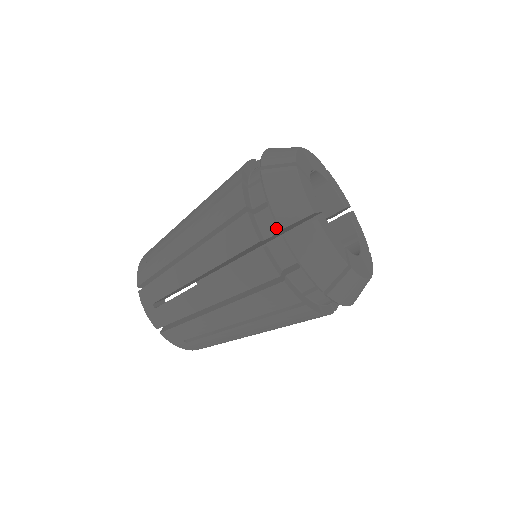
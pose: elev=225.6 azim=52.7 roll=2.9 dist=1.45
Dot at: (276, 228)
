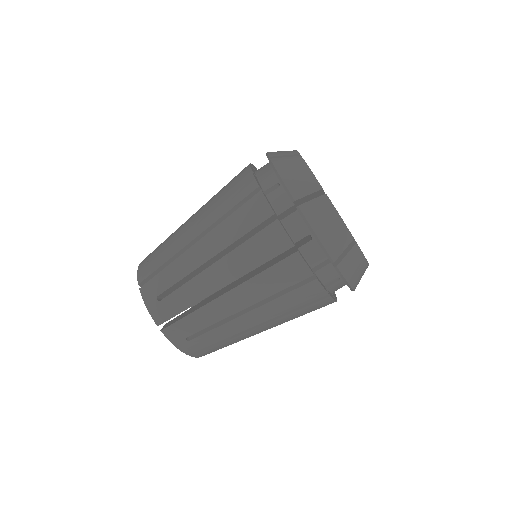
Dot at: (268, 167)
